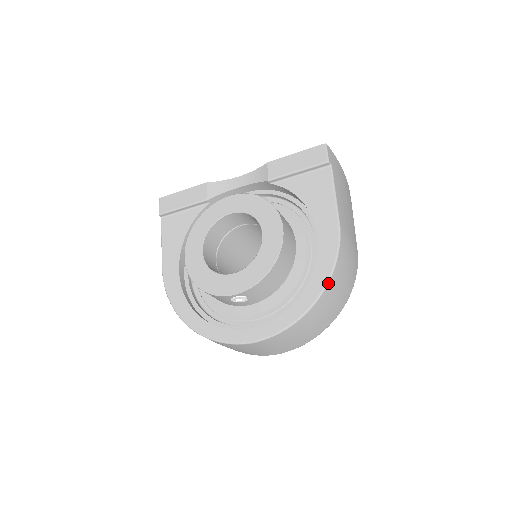
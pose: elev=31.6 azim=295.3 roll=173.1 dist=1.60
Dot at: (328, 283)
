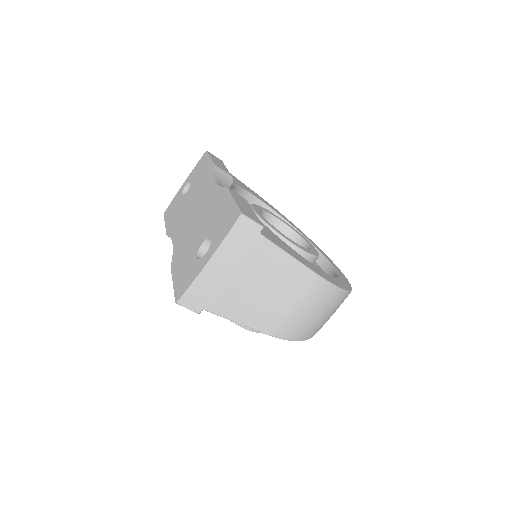
Dot at: occluded
